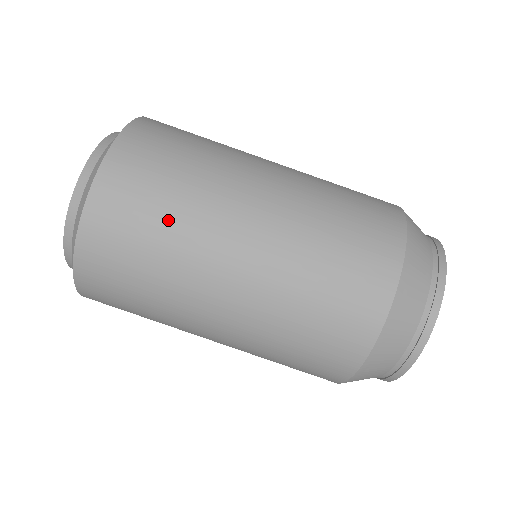
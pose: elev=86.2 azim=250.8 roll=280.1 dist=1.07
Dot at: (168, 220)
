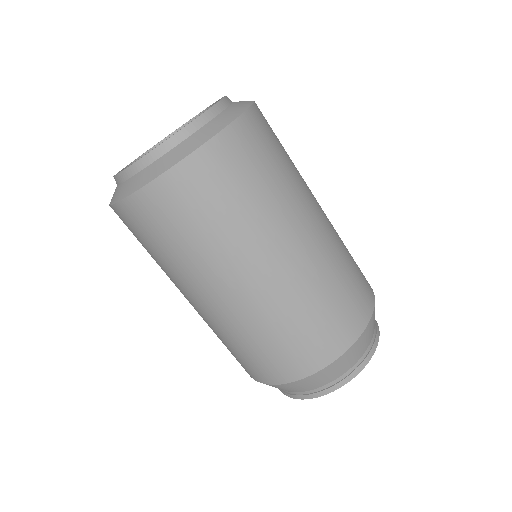
Dot at: (173, 252)
